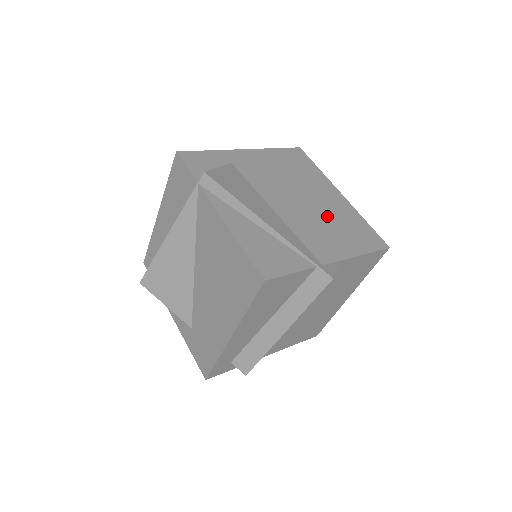
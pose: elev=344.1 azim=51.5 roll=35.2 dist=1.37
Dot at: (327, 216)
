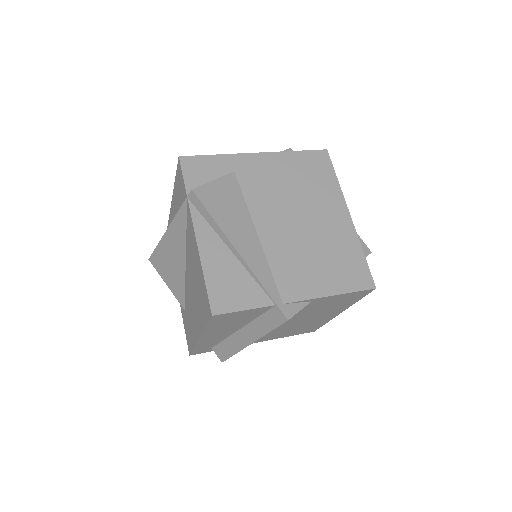
Dot at: (317, 244)
